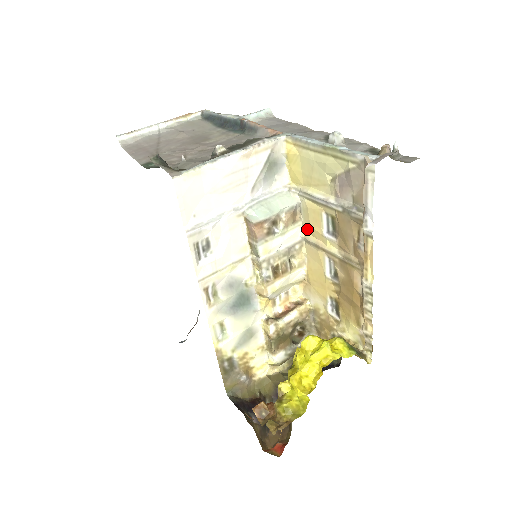
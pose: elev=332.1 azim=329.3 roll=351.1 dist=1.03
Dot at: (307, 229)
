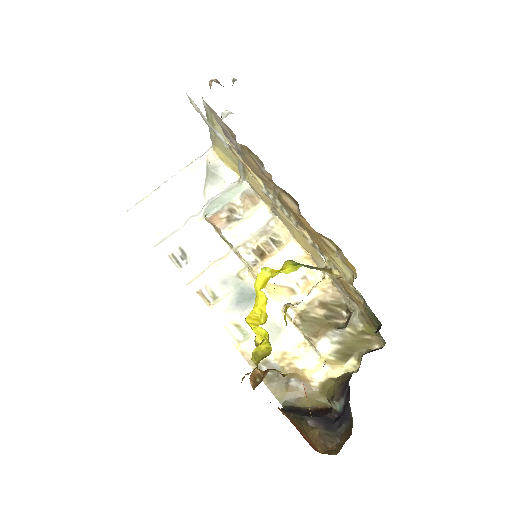
Dot at: (266, 202)
